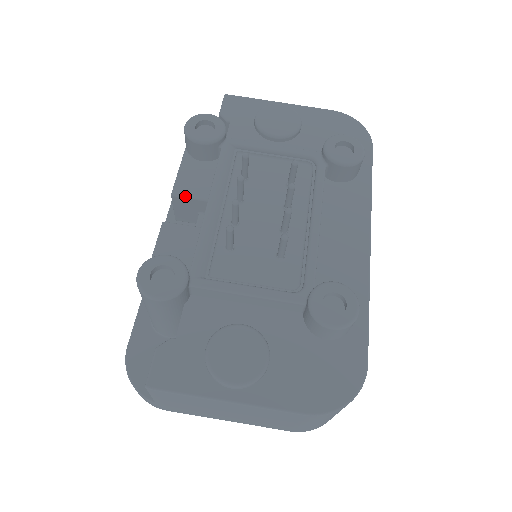
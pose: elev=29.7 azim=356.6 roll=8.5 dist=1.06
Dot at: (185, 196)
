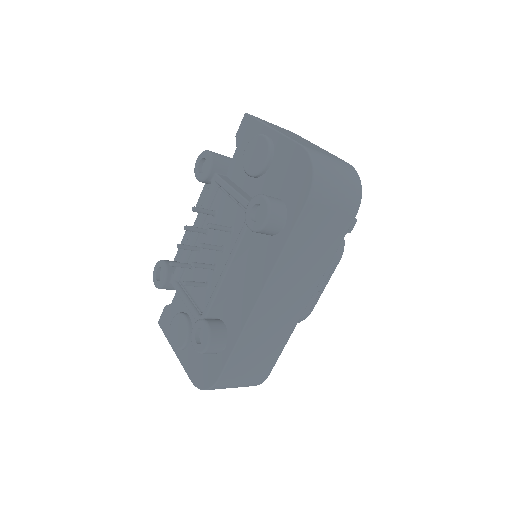
Dot at: occluded
